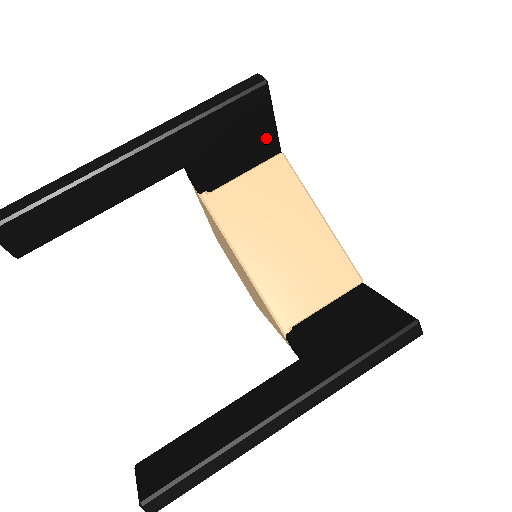
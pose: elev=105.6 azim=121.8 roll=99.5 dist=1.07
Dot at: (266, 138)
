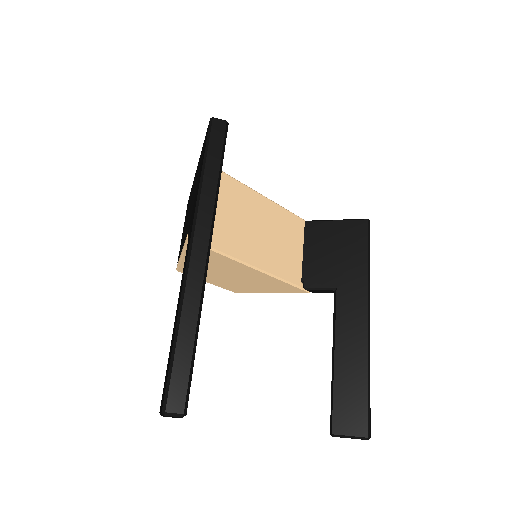
Dot at: occluded
